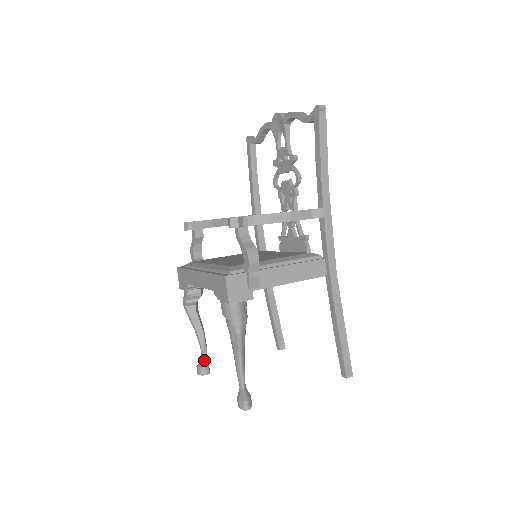
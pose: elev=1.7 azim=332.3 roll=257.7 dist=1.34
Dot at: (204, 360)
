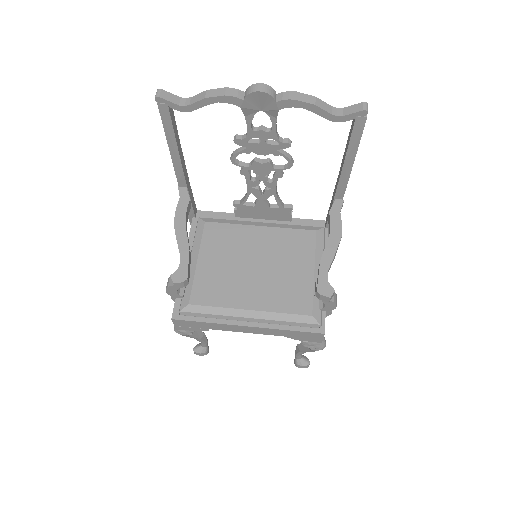
Dot at: (207, 346)
